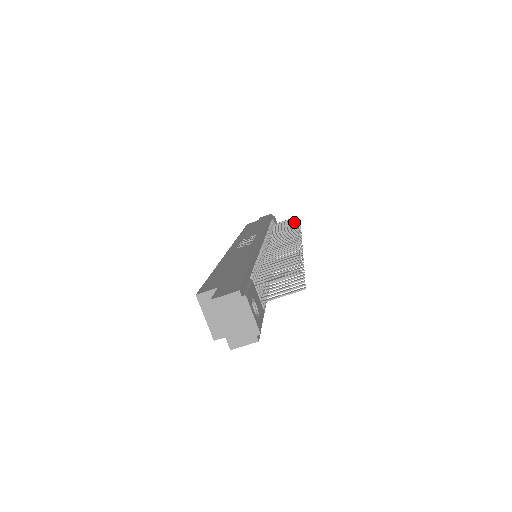
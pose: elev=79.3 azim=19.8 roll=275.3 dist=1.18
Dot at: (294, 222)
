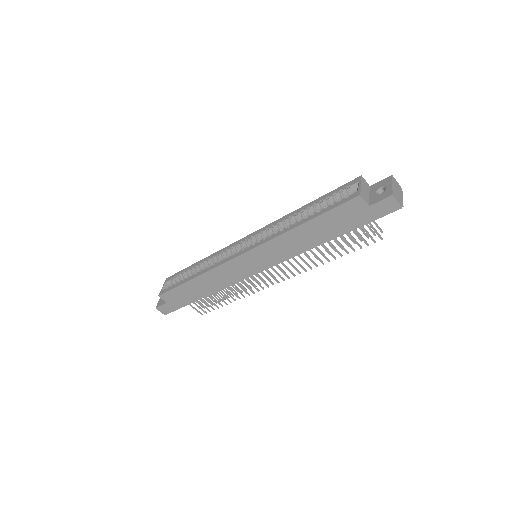
Dot at: (223, 297)
